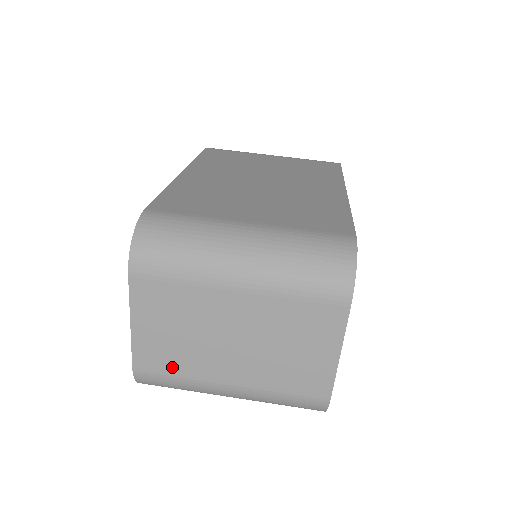
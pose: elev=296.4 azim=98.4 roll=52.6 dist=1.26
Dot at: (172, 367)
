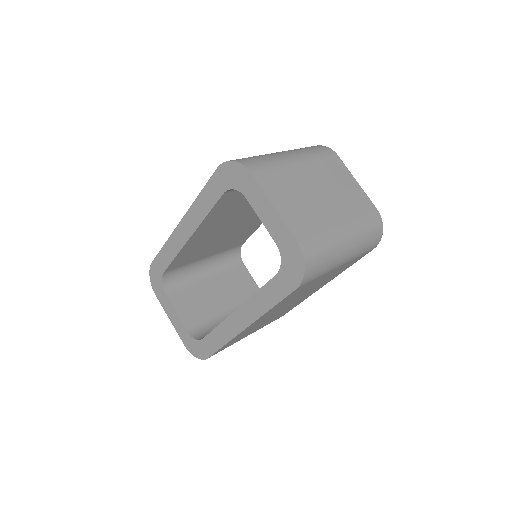
Dot at: (312, 228)
